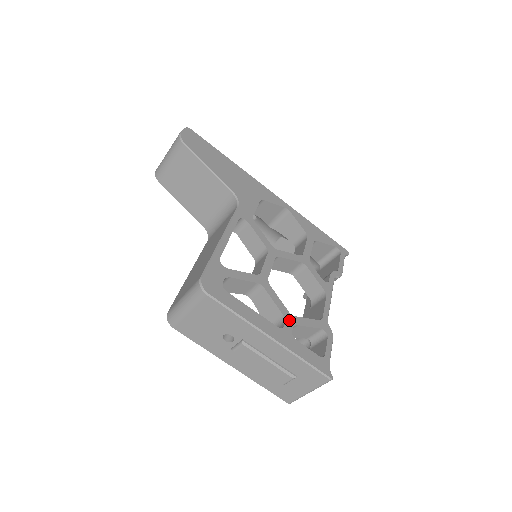
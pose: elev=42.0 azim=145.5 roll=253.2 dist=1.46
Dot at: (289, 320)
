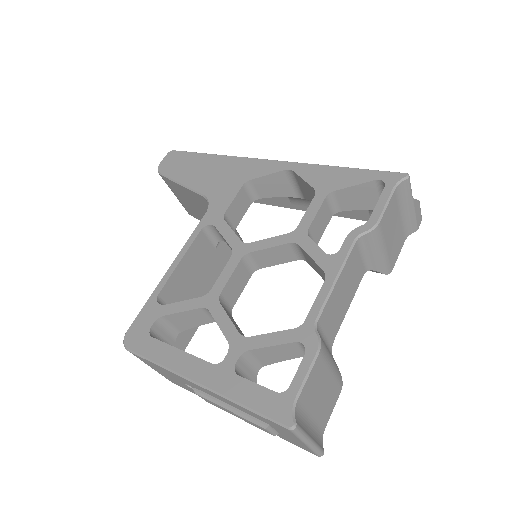
Dot at: (236, 347)
